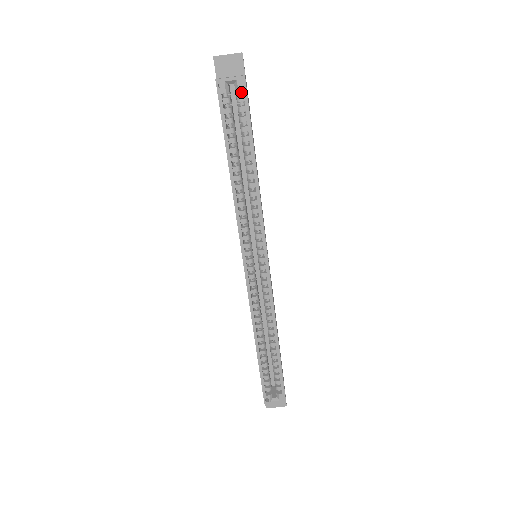
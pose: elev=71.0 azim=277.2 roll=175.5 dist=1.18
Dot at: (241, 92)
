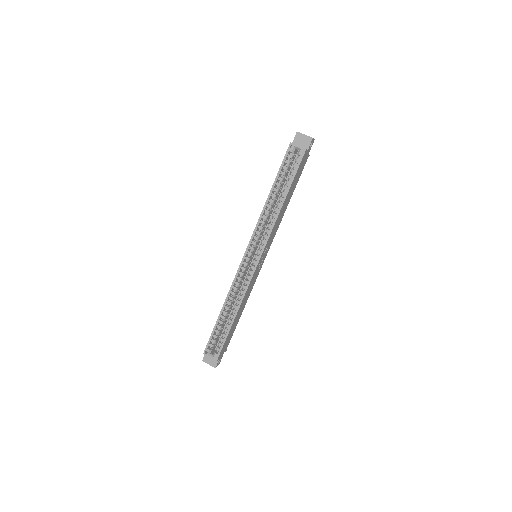
Dot at: occluded
